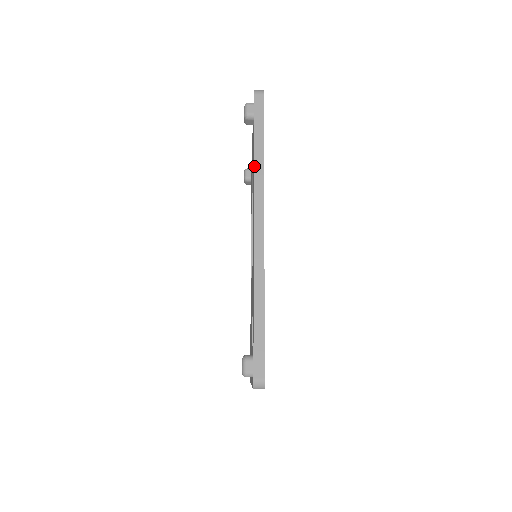
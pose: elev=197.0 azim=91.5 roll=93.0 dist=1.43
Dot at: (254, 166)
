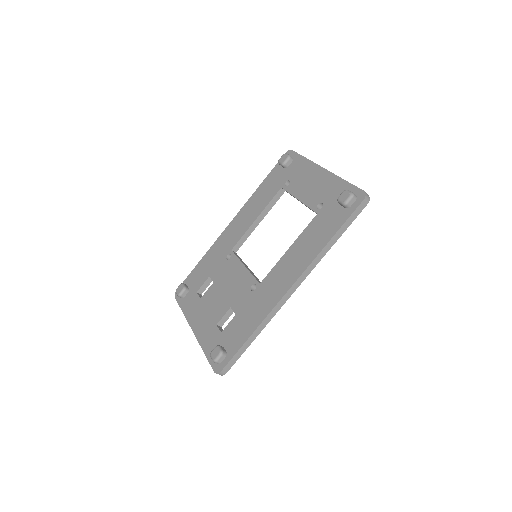
Dot at: (321, 251)
